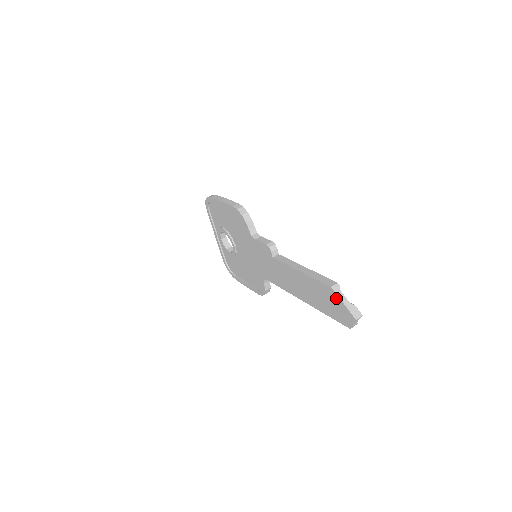
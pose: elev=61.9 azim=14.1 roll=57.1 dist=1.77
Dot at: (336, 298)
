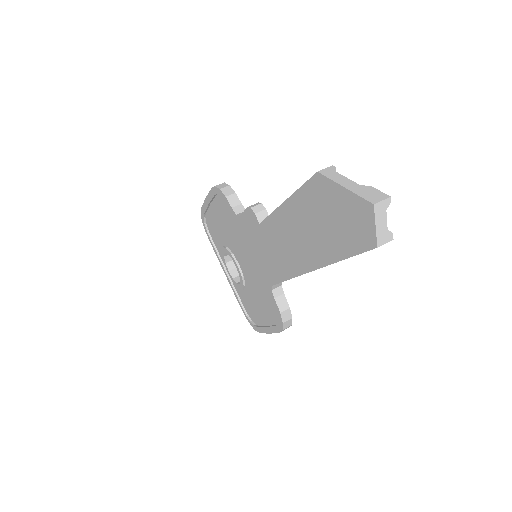
Dot at: (331, 190)
